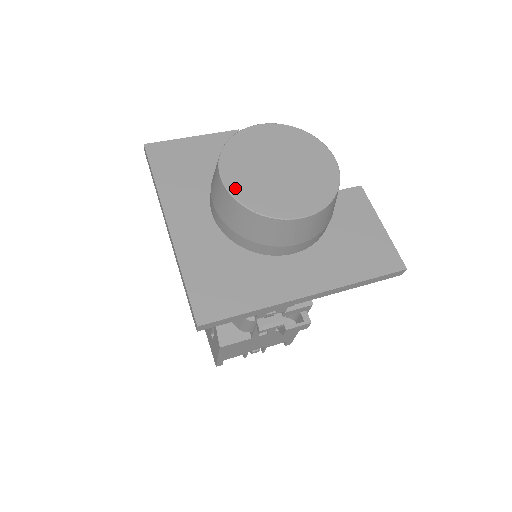
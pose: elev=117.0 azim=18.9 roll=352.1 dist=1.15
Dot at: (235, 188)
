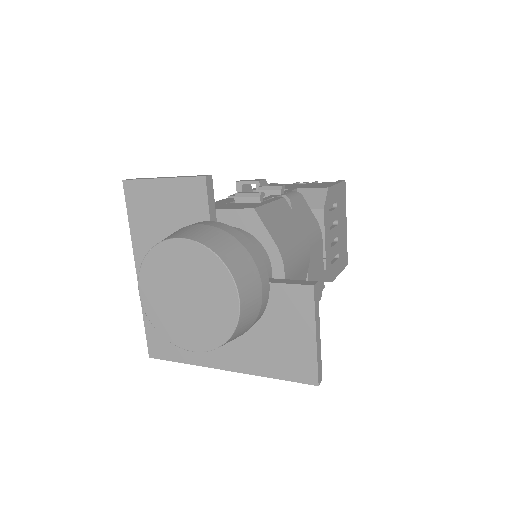
Dot at: (147, 305)
